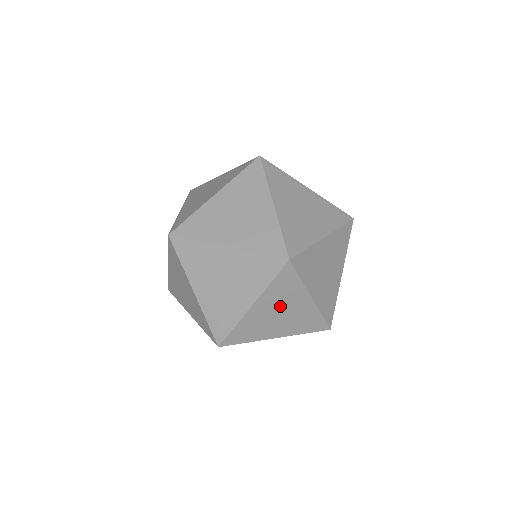
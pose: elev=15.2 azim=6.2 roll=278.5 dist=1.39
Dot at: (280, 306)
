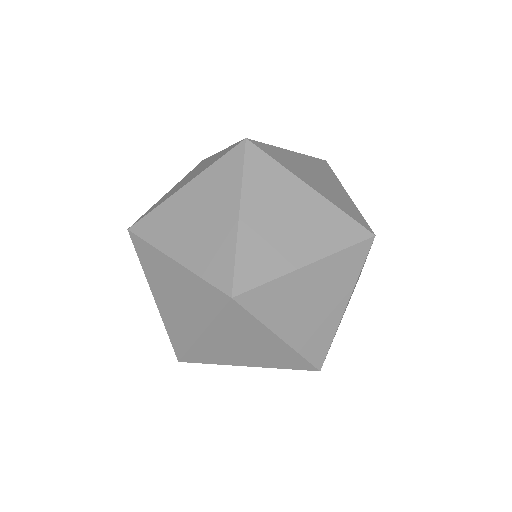
Dot at: occluded
